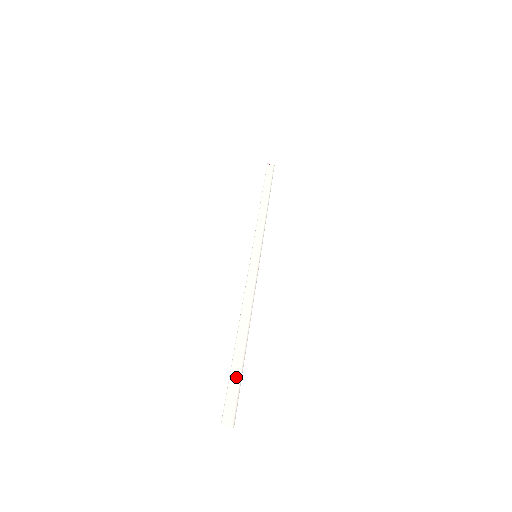
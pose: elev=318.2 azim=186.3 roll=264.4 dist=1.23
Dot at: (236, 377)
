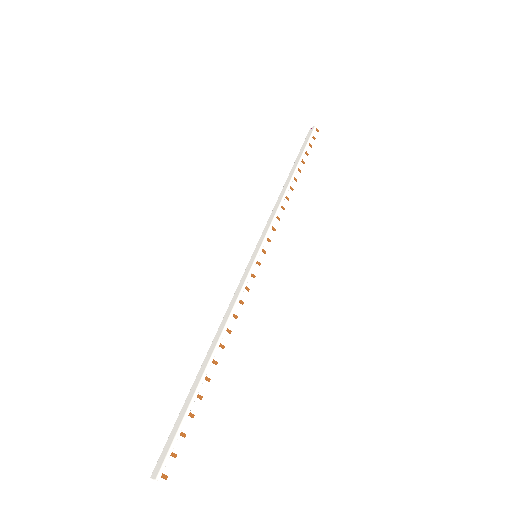
Dot at: (181, 417)
